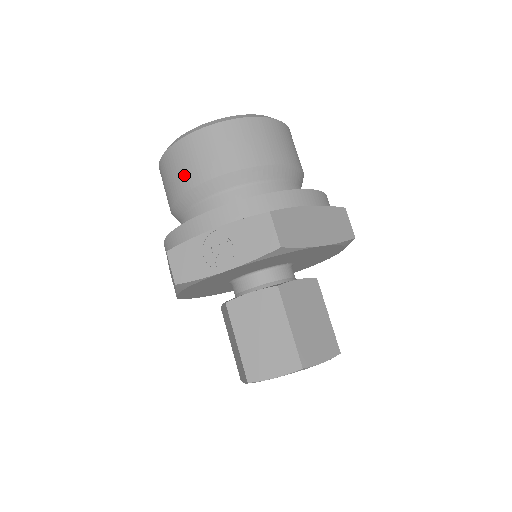
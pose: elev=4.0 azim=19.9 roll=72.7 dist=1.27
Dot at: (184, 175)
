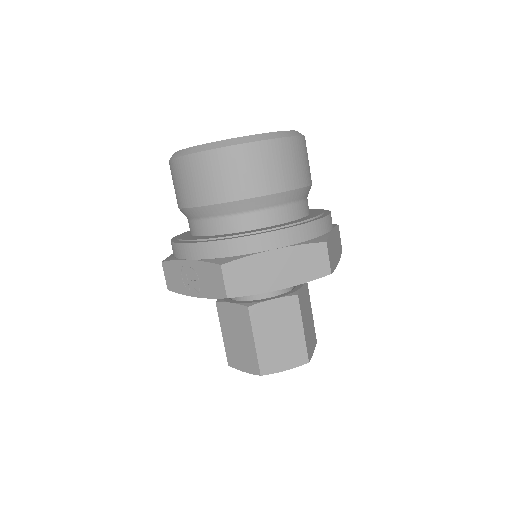
Dot at: (177, 193)
